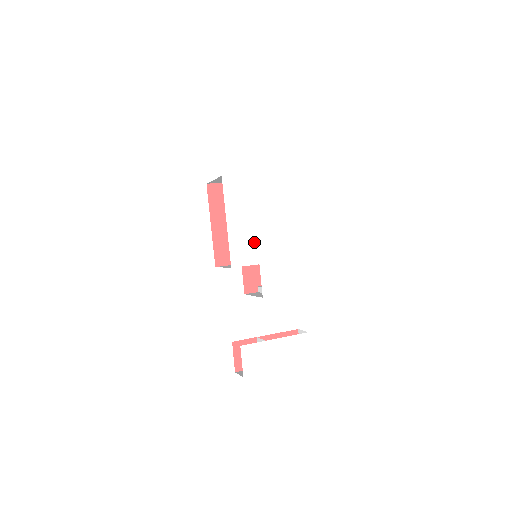
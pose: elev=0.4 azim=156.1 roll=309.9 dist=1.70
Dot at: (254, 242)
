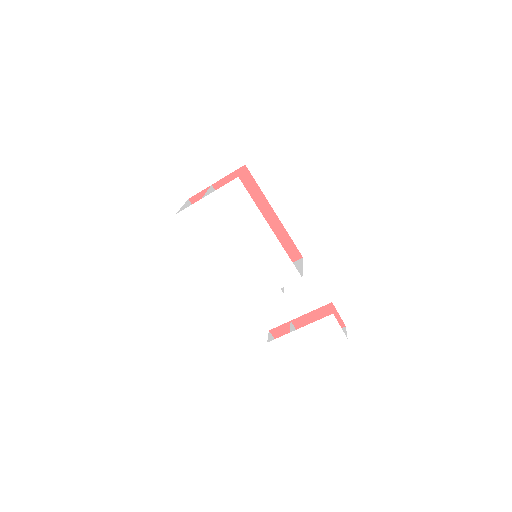
Dot at: (237, 257)
